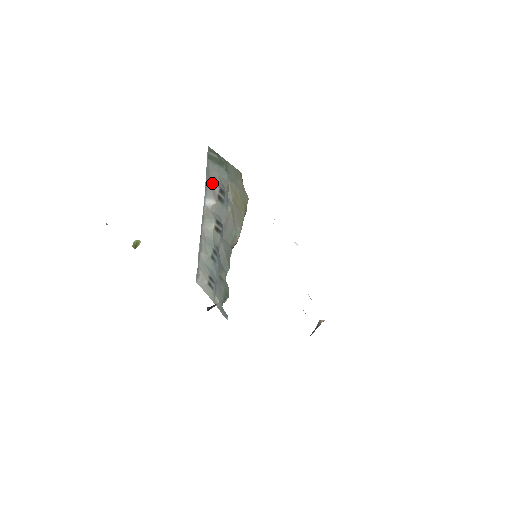
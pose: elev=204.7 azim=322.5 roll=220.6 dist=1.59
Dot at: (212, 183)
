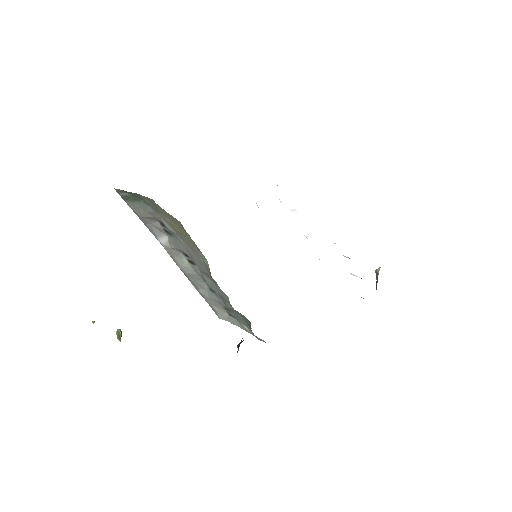
Dot at: (148, 221)
